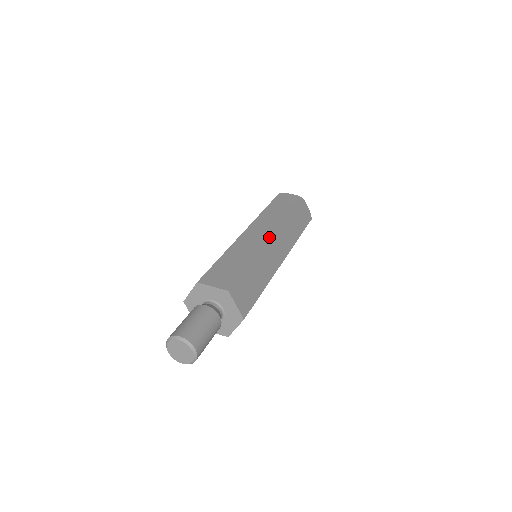
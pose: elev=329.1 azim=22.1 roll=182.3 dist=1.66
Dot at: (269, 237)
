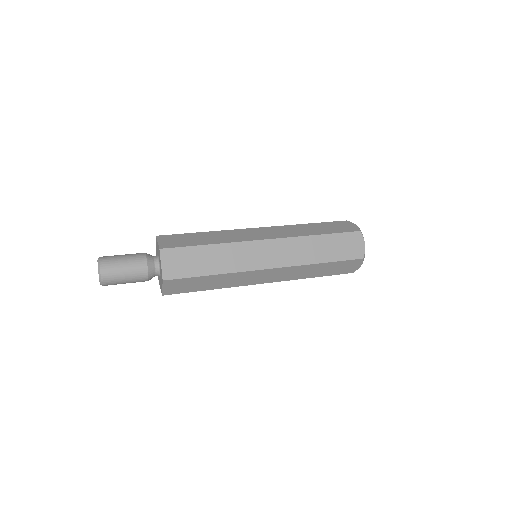
Dot at: (253, 229)
